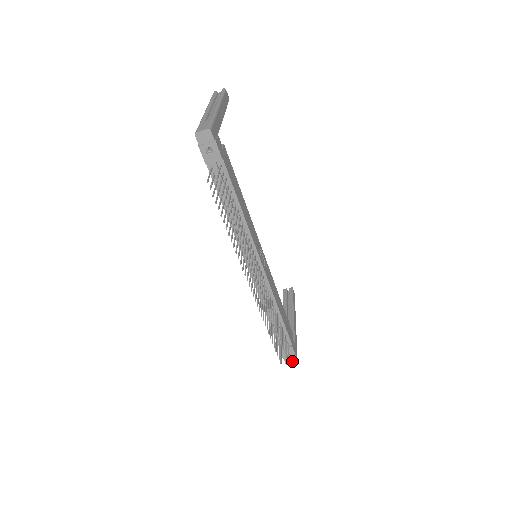
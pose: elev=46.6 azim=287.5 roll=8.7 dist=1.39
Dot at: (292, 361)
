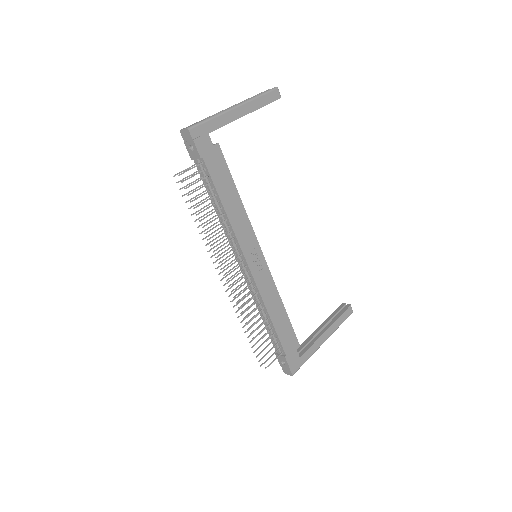
Dot at: (288, 372)
